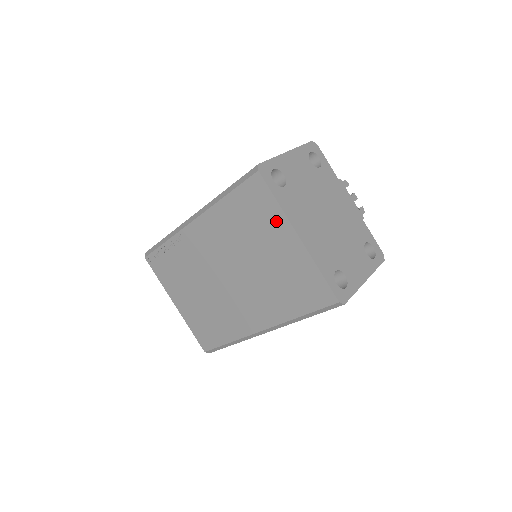
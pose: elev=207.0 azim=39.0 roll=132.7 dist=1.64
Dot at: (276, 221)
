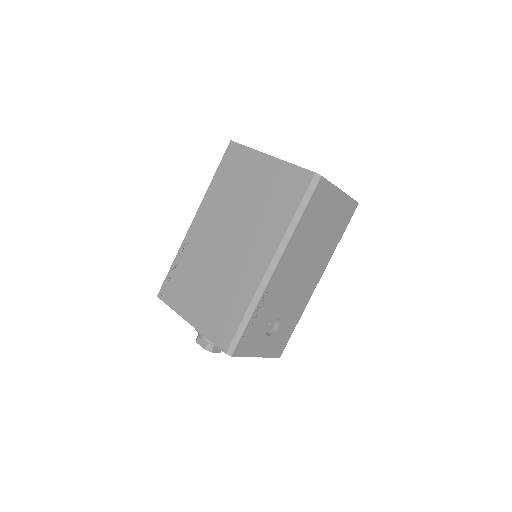
Dot at: (251, 160)
